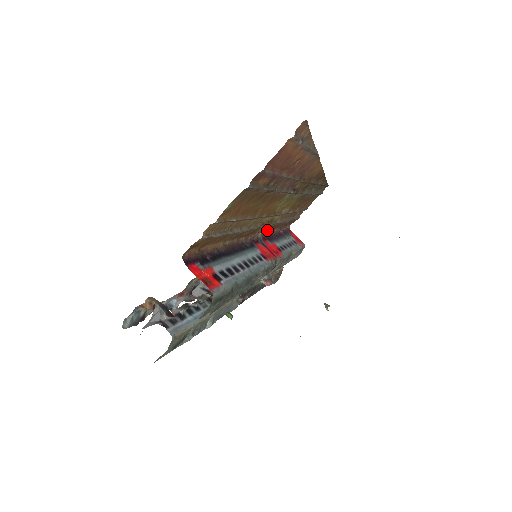
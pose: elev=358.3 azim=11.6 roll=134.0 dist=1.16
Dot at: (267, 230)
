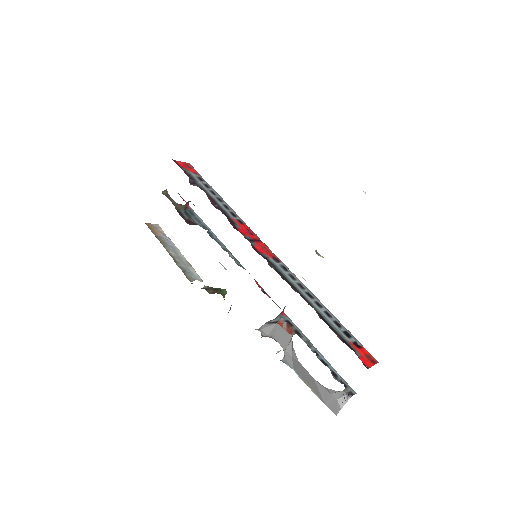
Dot at: occluded
